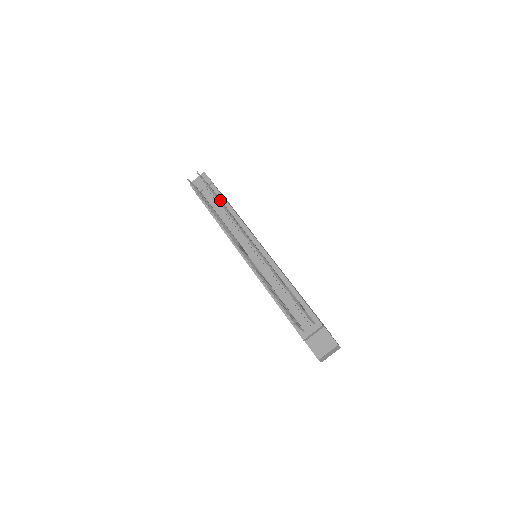
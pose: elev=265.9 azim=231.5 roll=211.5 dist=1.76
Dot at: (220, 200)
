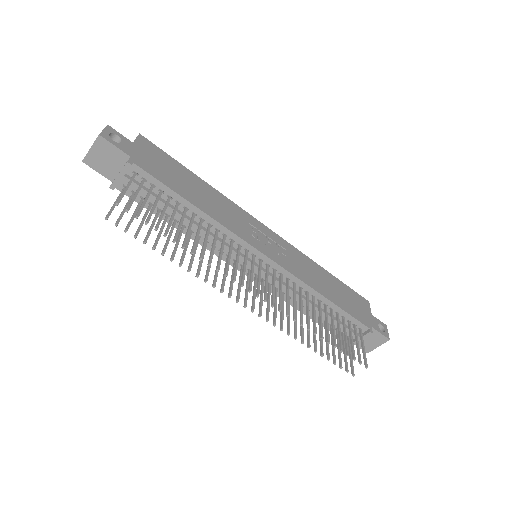
Dot at: (174, 215)
